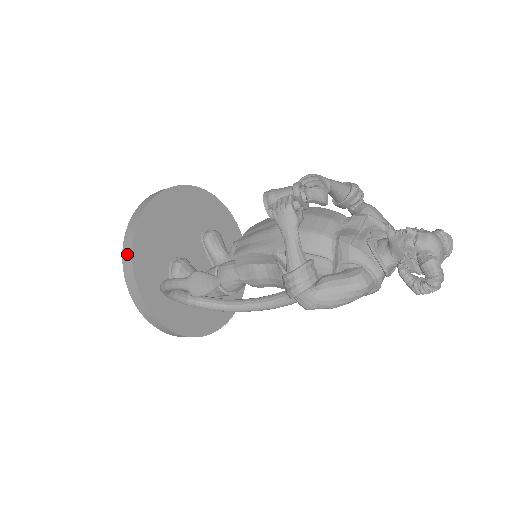
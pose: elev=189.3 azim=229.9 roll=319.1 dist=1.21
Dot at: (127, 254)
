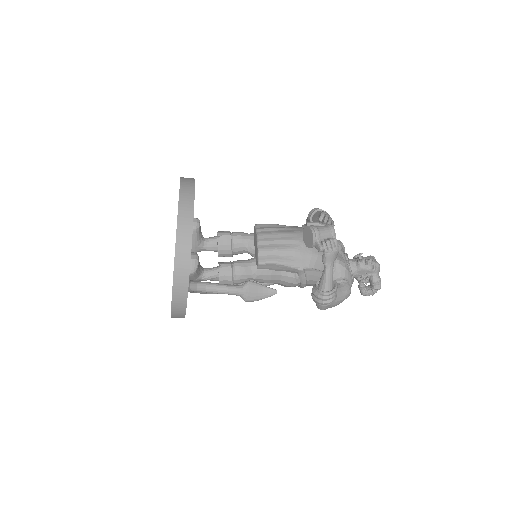
Dot at: (183, 261)
